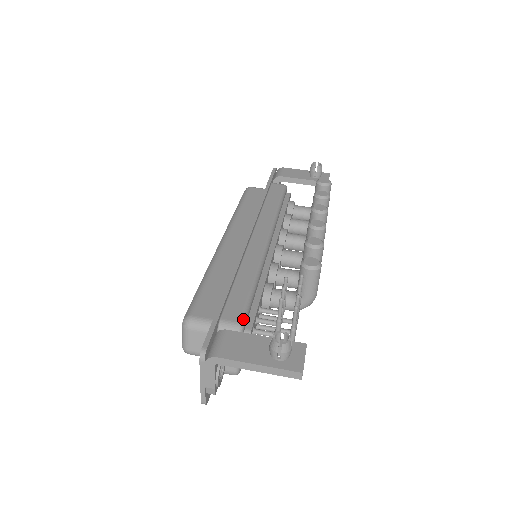
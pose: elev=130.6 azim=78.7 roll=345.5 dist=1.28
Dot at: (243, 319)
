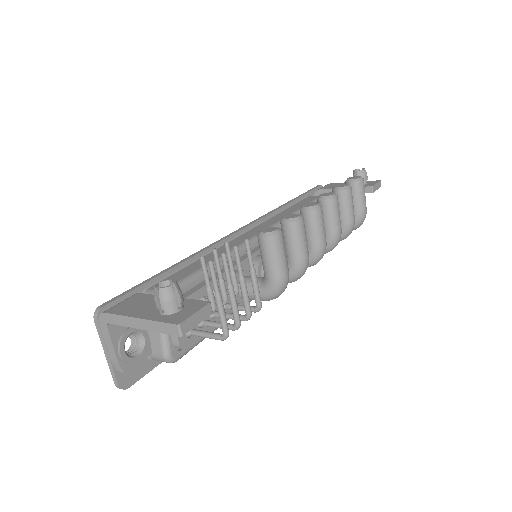
Dot at: occluded
